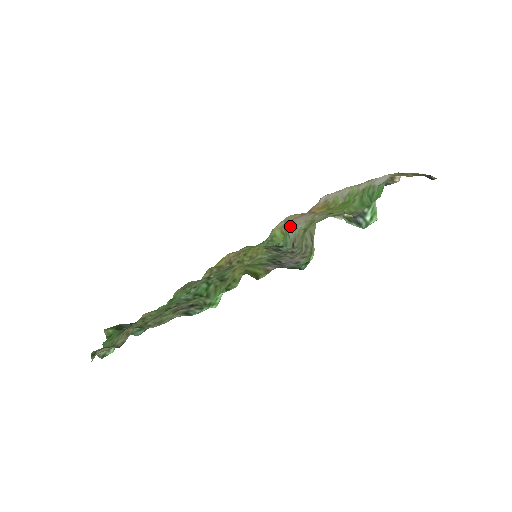
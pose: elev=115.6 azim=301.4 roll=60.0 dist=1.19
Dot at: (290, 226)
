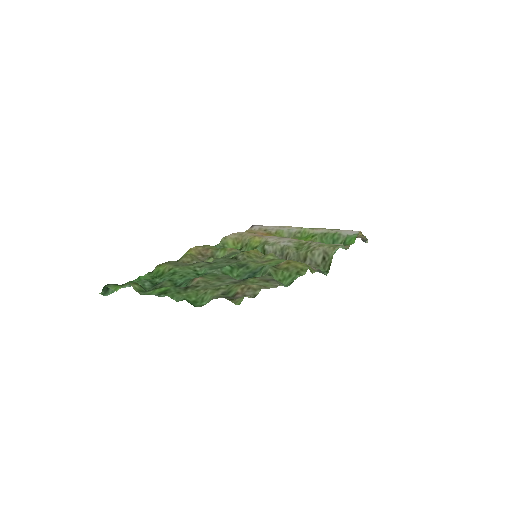
Dot at: (256, 241)
